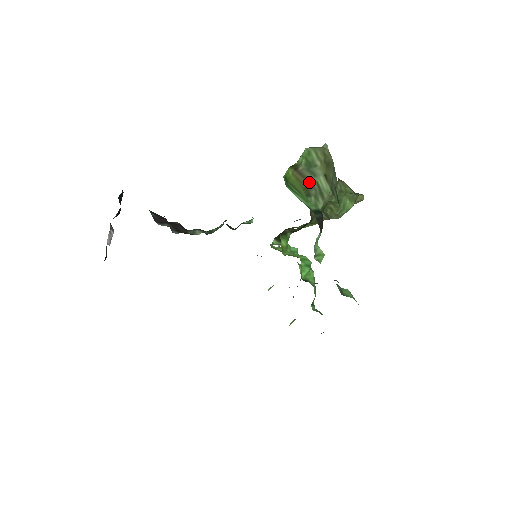
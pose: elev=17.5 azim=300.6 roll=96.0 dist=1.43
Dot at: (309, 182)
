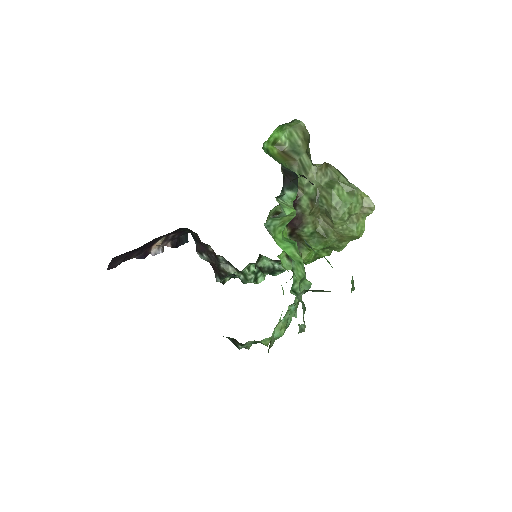
Dot at: (293, 159)
